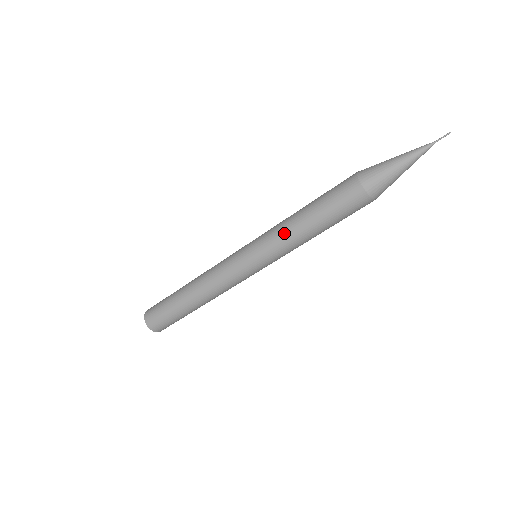
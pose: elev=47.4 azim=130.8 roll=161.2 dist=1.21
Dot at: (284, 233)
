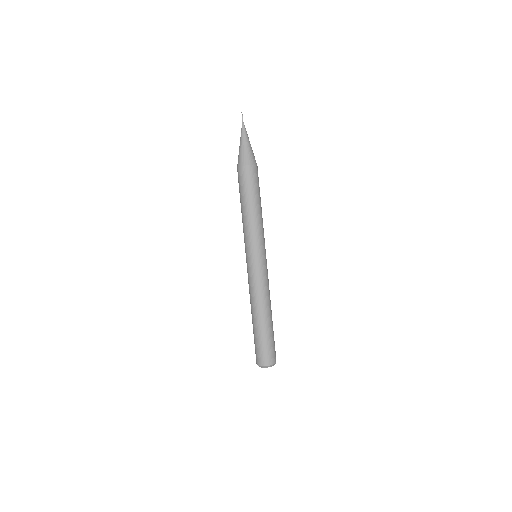
Dot at: (245, 226)
